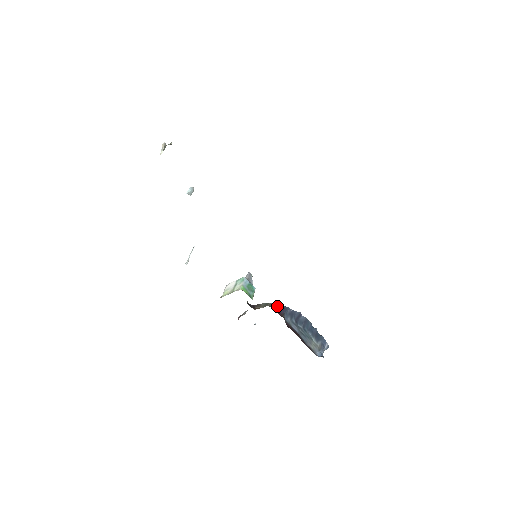
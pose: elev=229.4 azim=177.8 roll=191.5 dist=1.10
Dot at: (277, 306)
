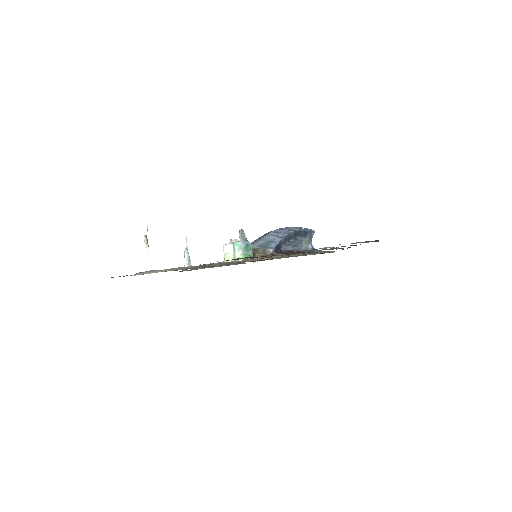
Dot at: (274, 252)
